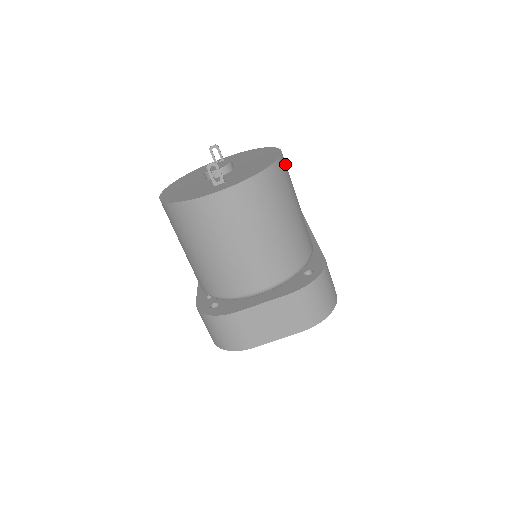
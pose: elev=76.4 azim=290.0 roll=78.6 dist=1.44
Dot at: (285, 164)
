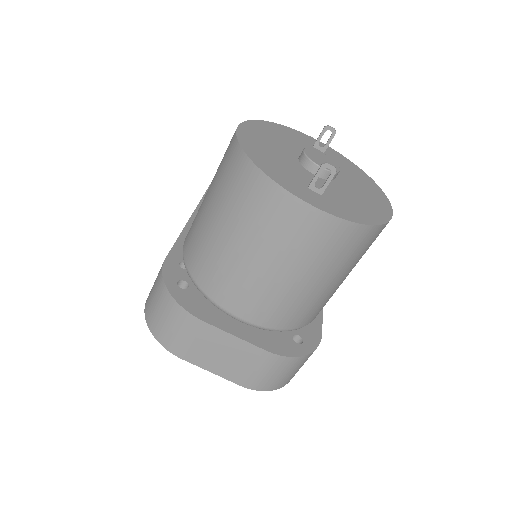
Dot at: occluded
